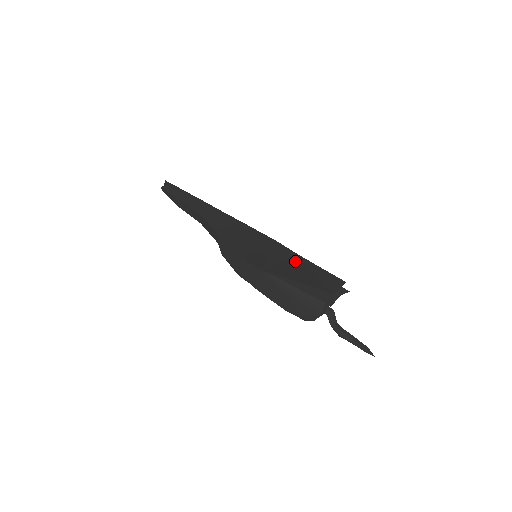
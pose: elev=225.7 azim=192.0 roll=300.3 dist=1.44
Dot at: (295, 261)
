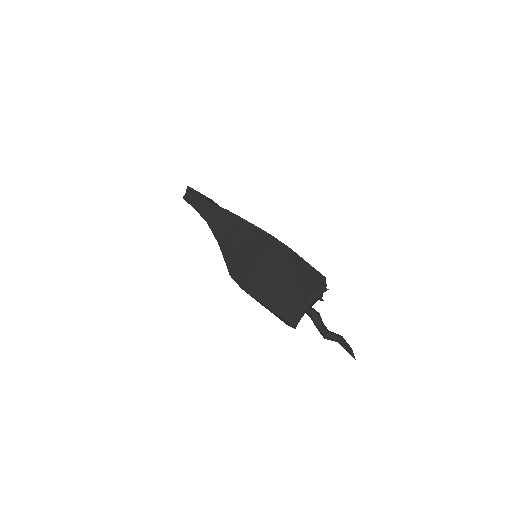
Dot at: (281, 260)
